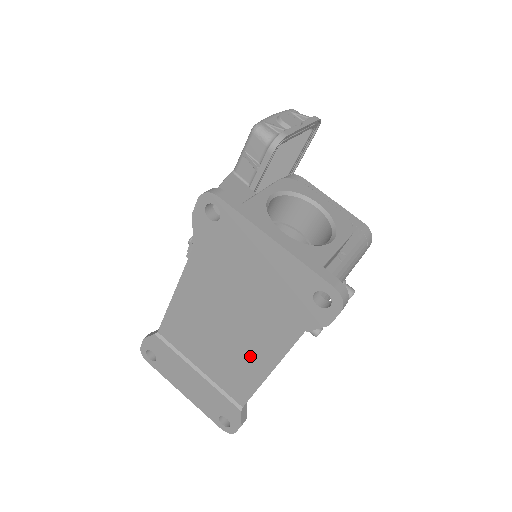
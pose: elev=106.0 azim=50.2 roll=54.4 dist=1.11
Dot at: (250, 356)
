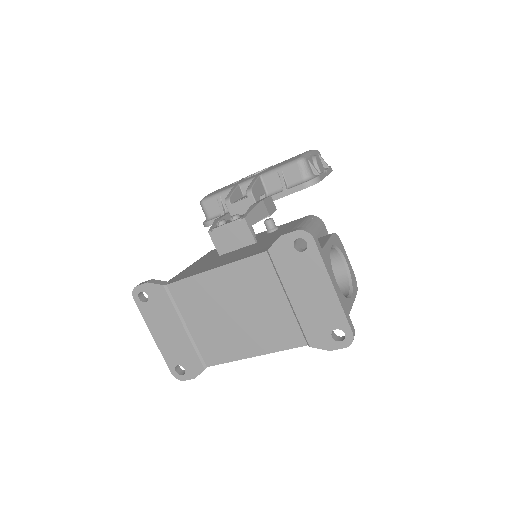
Dot at: (246, 339)
